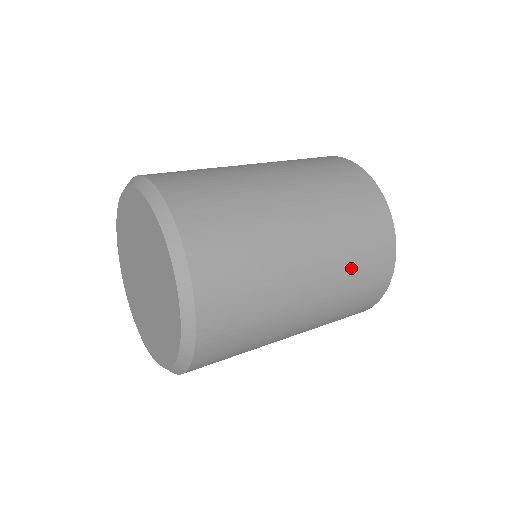
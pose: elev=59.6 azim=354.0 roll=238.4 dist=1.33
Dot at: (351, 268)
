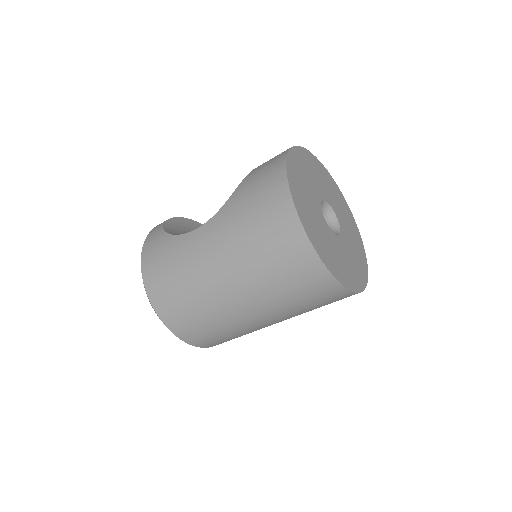
Dot at: (302, 308)
